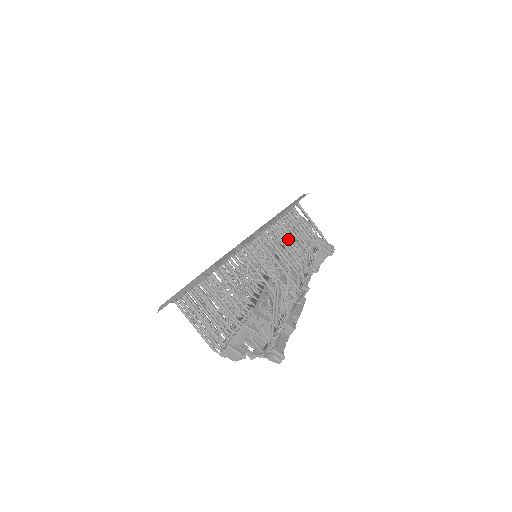
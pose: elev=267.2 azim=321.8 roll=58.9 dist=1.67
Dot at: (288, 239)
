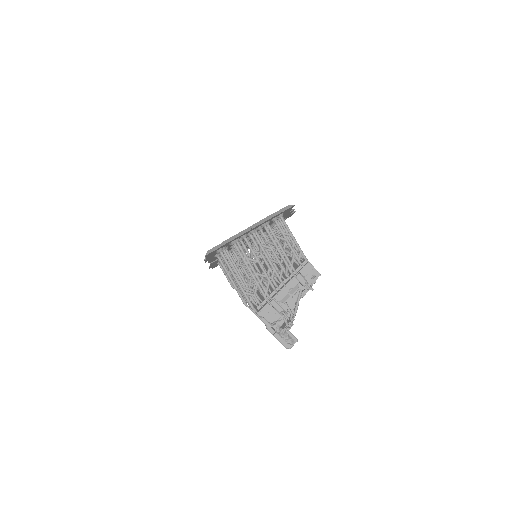
Dot at: occluded
